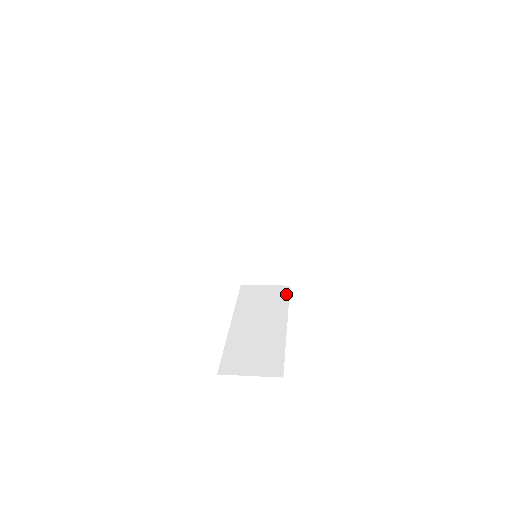
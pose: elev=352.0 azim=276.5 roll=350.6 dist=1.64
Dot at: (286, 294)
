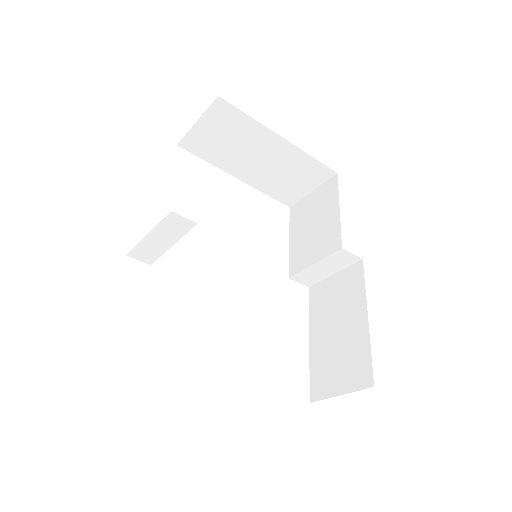
Dot at: occluded
